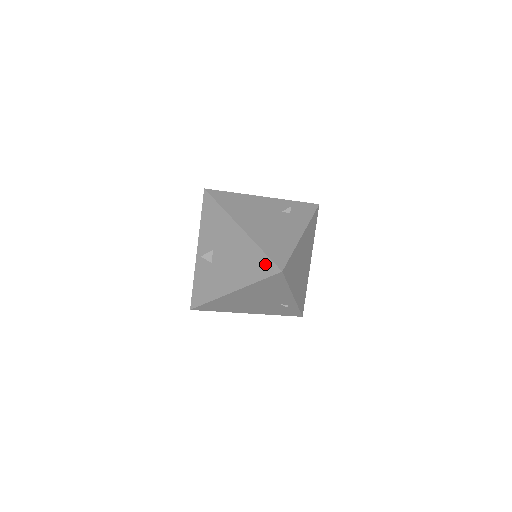
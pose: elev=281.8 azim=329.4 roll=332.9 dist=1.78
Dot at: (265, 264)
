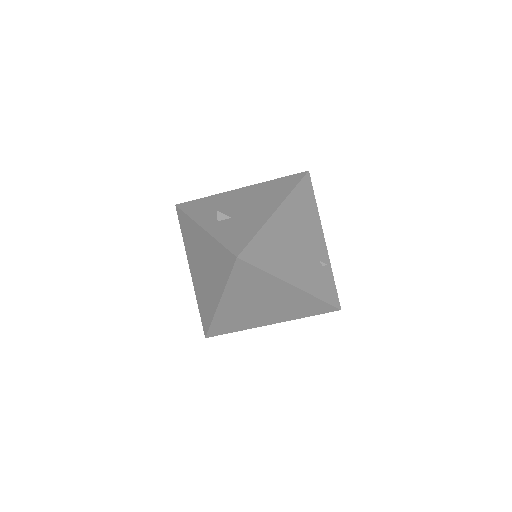
Dot at: (289, 179)
